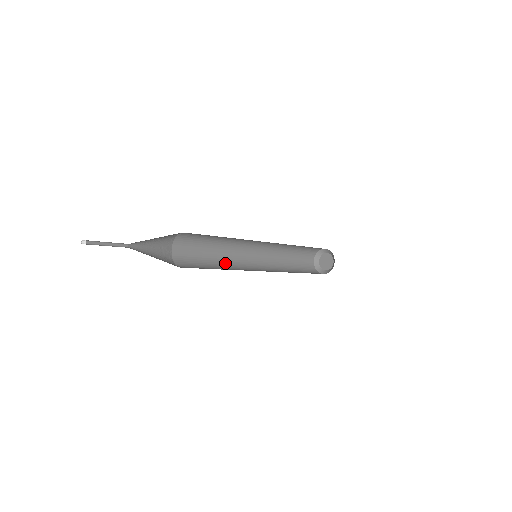
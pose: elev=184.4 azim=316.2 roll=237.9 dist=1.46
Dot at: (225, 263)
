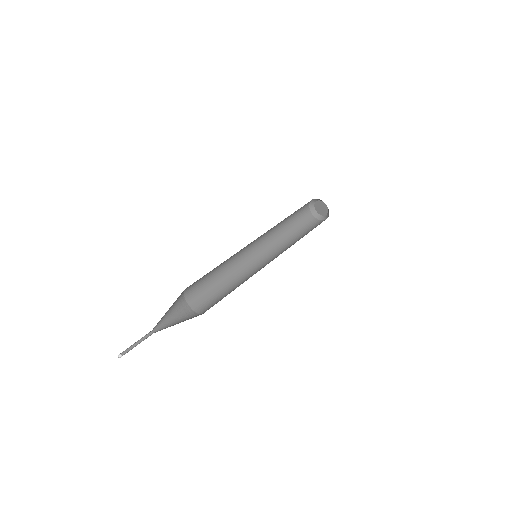
Dot at: (235, 278)
